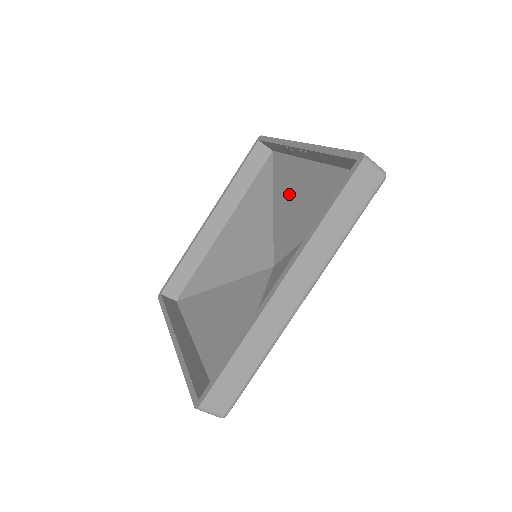
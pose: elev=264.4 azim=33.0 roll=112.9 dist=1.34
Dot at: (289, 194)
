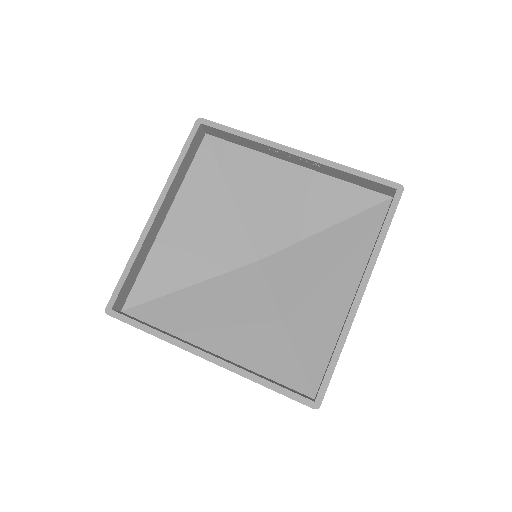
Dot at: (262, 190)
